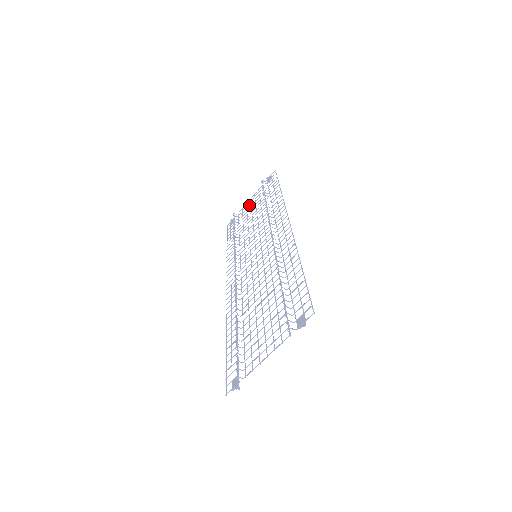
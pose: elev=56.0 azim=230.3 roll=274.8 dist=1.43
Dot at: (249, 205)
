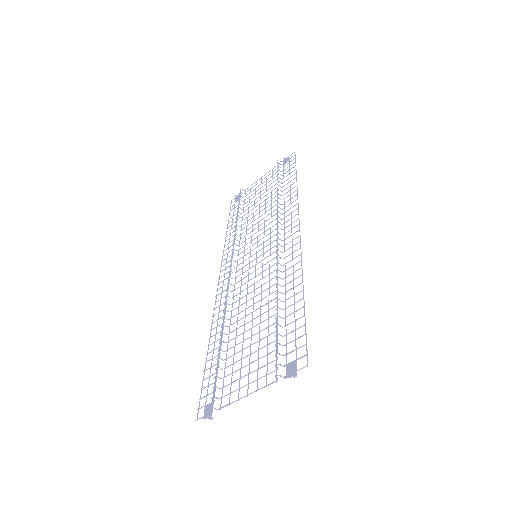
Dot at: (259, 185)
